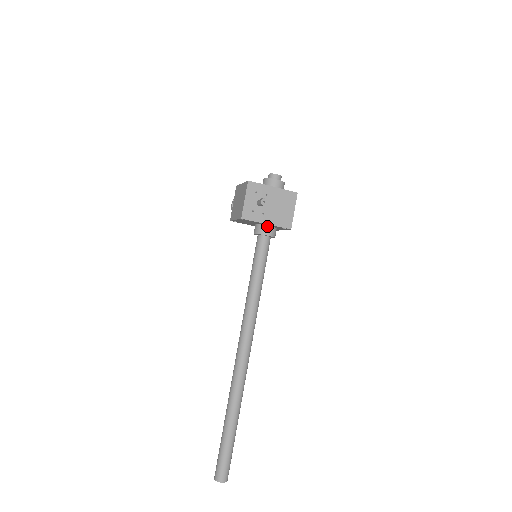
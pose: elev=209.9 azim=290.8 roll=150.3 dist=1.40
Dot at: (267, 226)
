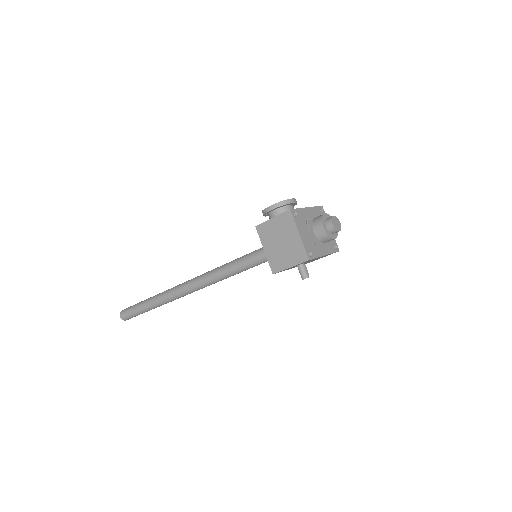
Dot at: occluded
